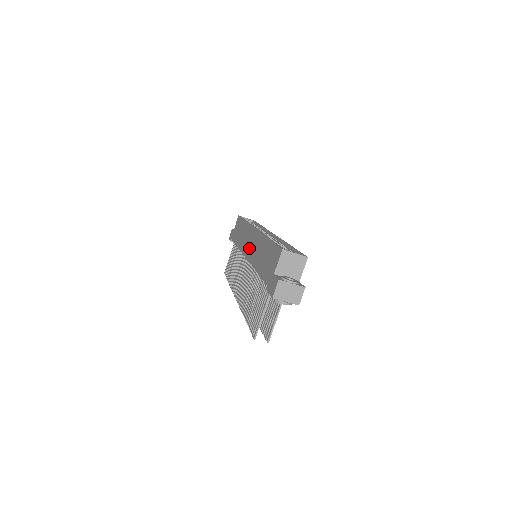
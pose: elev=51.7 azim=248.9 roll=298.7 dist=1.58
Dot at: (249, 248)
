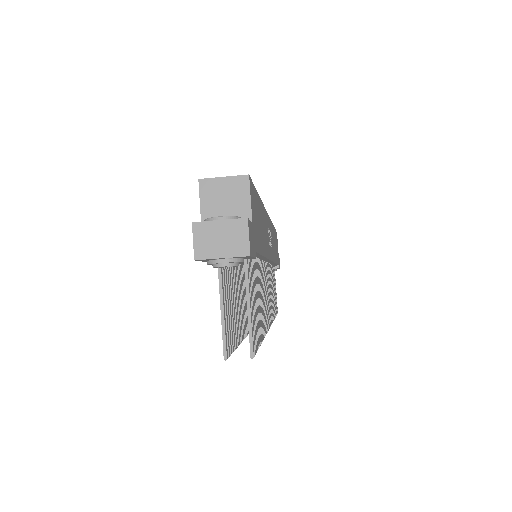
Dot at: occluded
